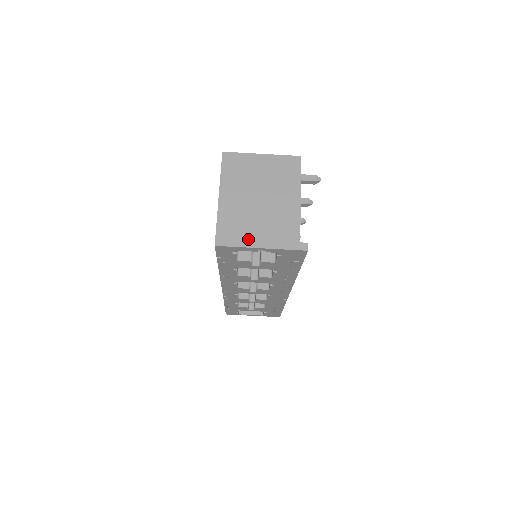
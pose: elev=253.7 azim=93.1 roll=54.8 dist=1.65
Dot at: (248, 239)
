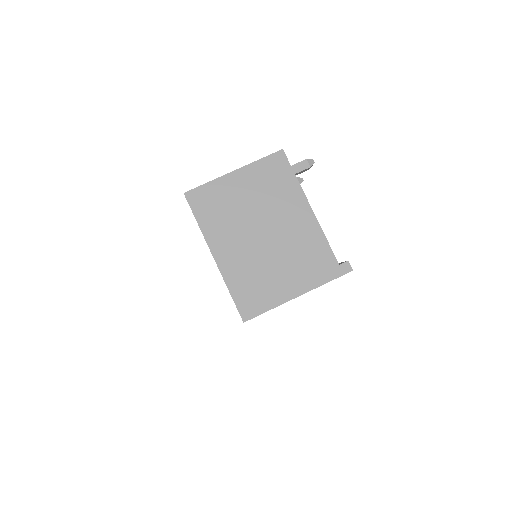
Dot at: (277, 293)
